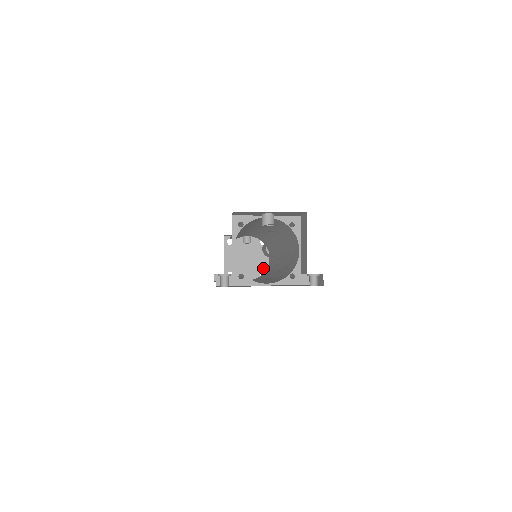
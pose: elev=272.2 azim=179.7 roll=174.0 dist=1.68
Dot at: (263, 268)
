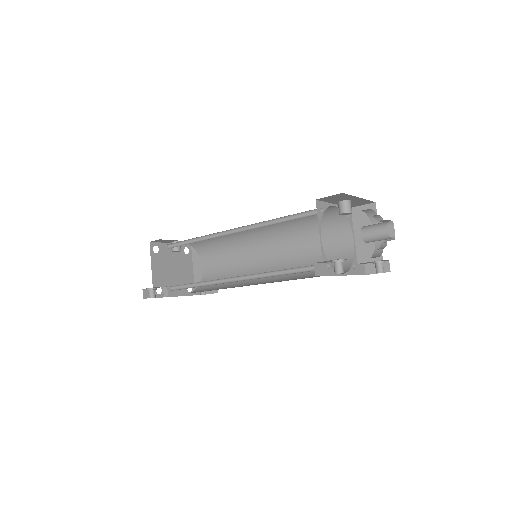
Dot at: (189, 281)
